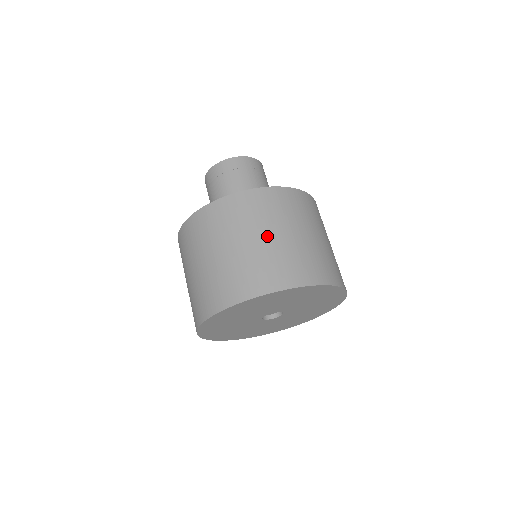
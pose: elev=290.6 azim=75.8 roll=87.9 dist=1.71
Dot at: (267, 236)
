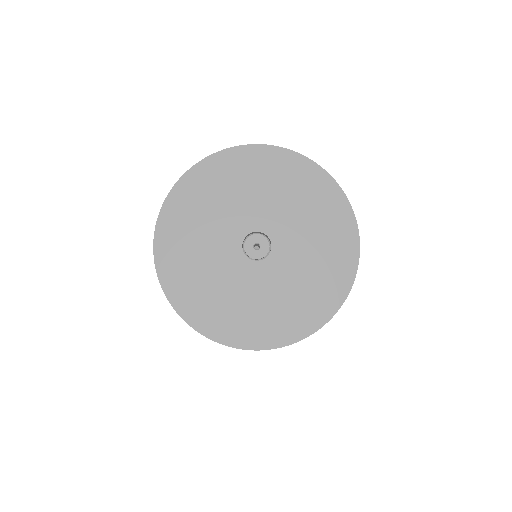
Dot at: occluded
